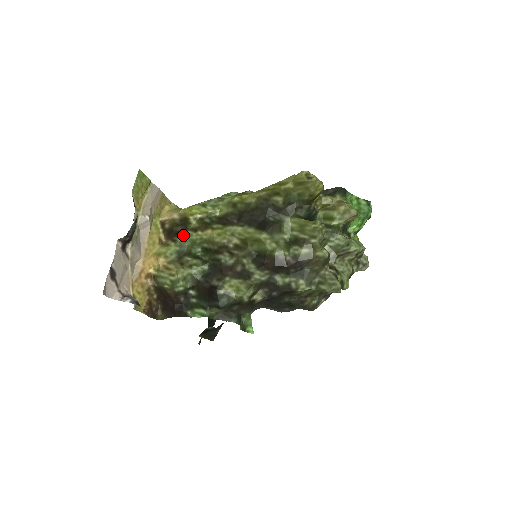
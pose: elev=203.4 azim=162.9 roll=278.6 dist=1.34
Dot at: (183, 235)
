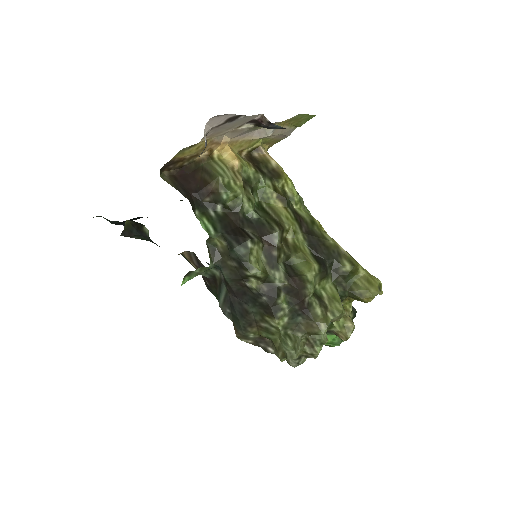
Dot at: (265, 178)
